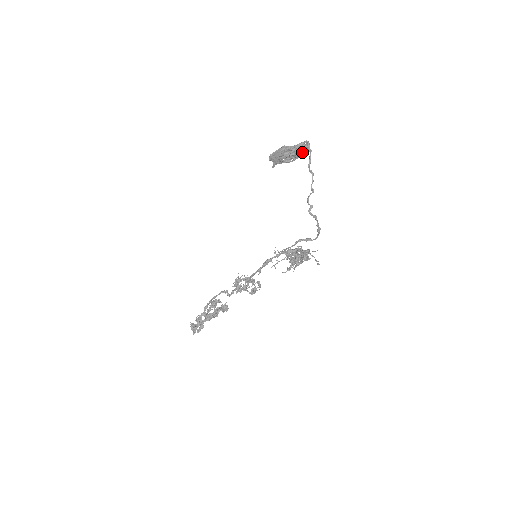
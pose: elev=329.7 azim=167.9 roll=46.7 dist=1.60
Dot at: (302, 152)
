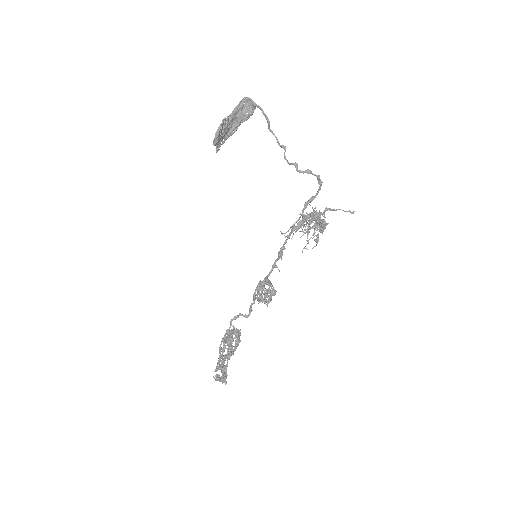
Dot at: (249, 113)
